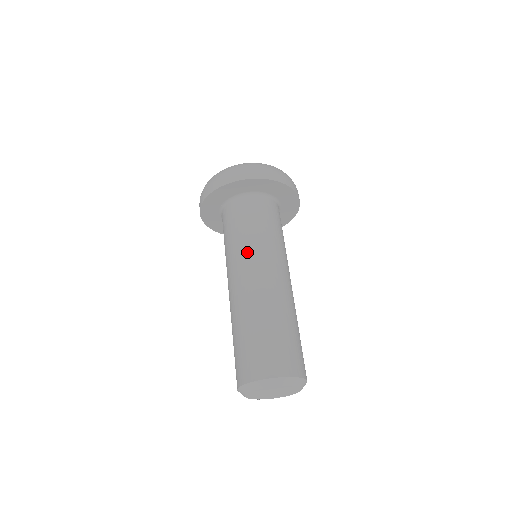
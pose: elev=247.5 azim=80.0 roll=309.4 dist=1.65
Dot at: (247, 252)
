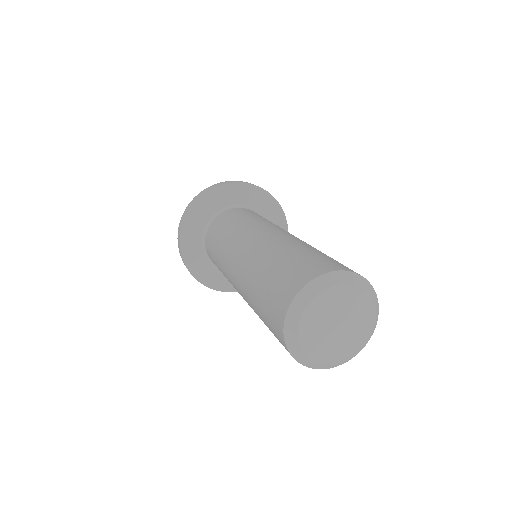
Dot at: (244, 228)
